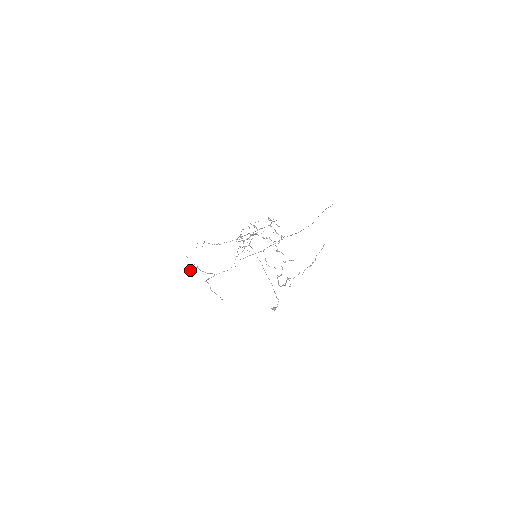
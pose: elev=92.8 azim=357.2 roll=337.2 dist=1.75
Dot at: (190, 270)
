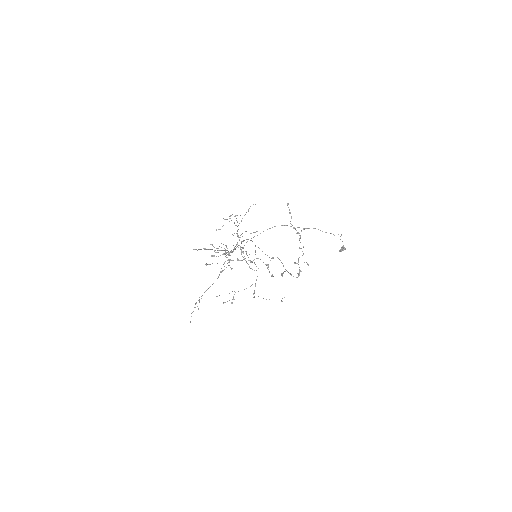
Dot at: occluded
